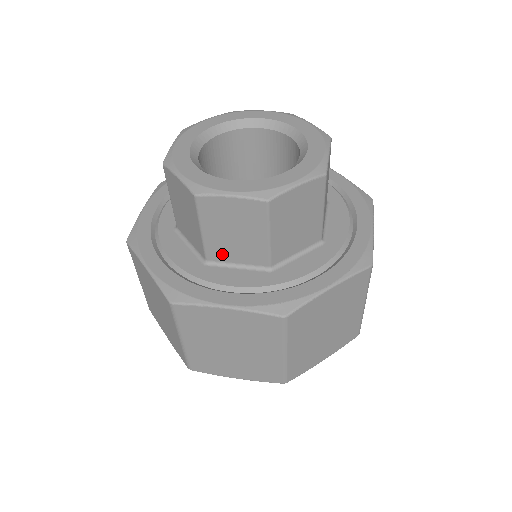
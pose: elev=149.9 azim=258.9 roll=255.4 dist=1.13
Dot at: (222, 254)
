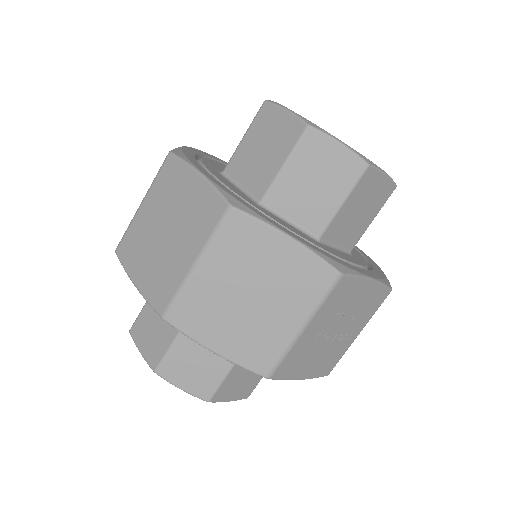
Dot at: (238, 169)
